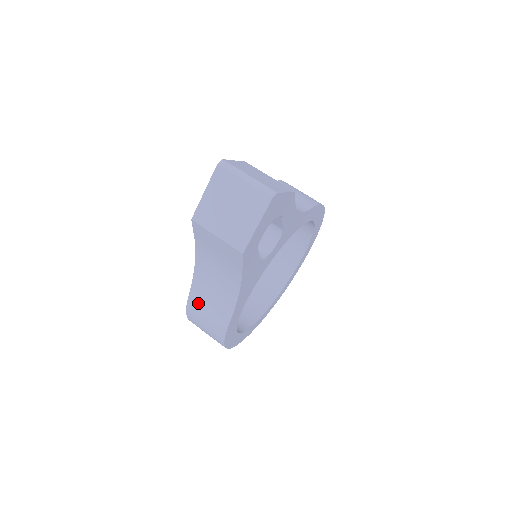
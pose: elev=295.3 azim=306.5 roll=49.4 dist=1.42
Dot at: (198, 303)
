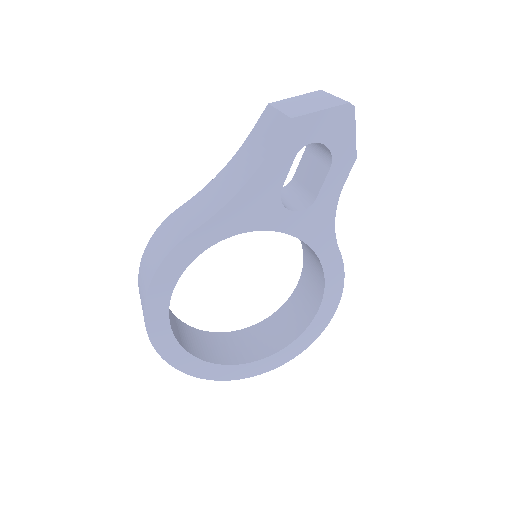
Dot at: (182, 213)
